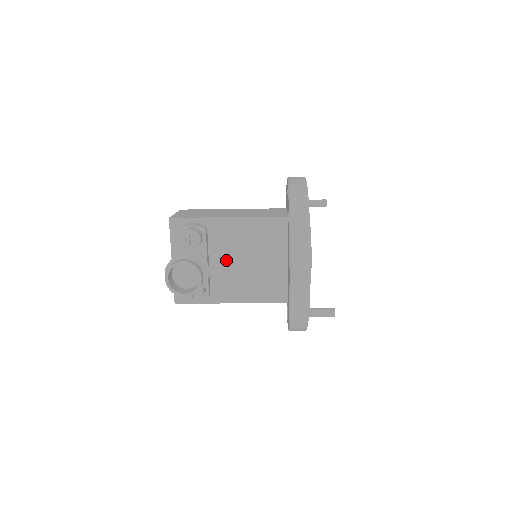
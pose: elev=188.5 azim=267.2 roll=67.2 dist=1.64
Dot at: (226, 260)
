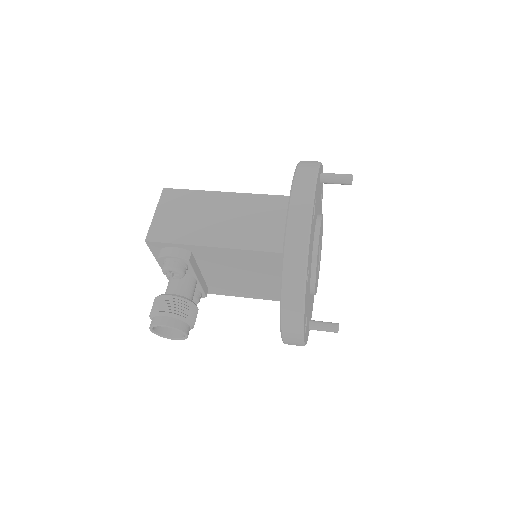
Dot at: (219, 273)
